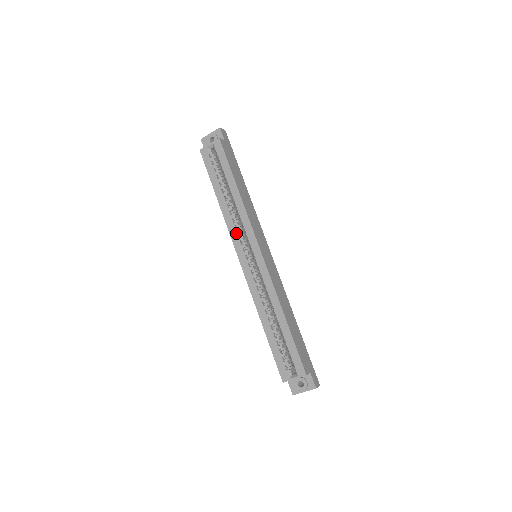
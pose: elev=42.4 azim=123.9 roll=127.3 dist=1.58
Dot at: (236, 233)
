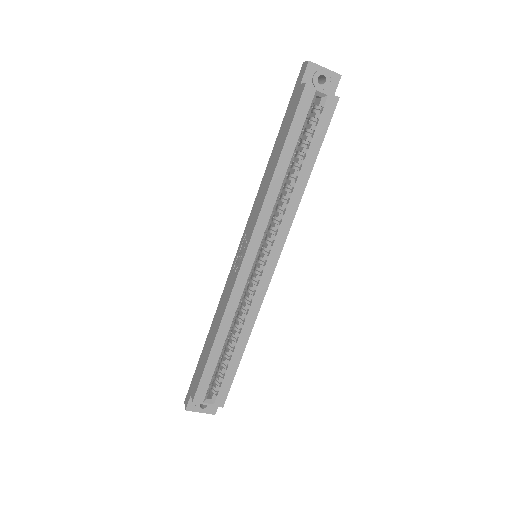
Dot at: (266, 225)
